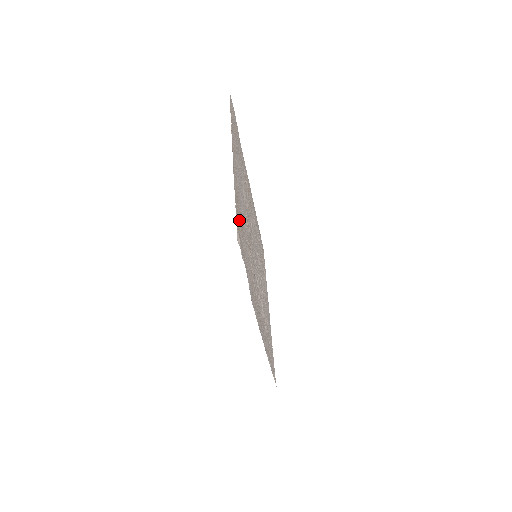
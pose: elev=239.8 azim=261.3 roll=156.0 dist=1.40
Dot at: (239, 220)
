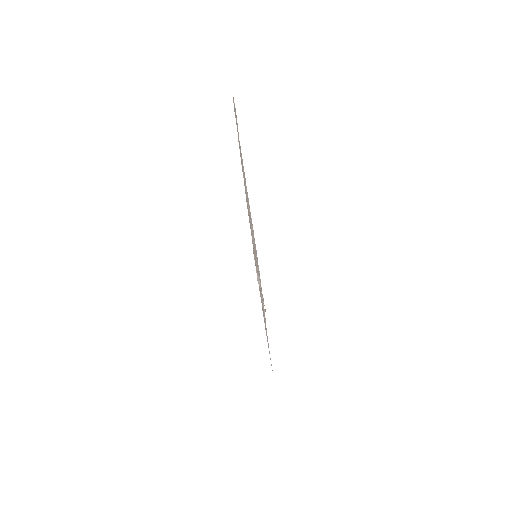
Dot at: occluded
